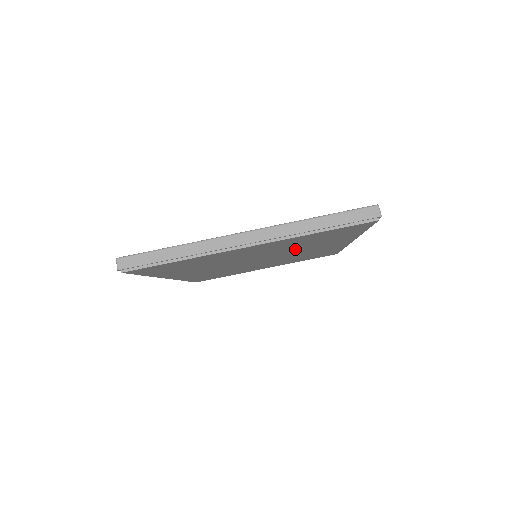
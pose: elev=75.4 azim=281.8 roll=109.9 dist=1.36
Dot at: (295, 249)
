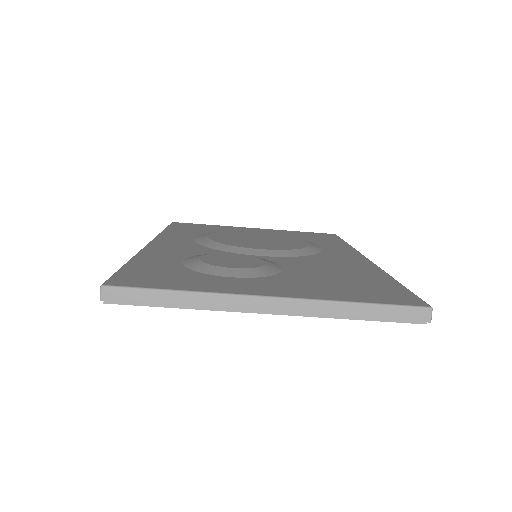
Dot at: occluded
